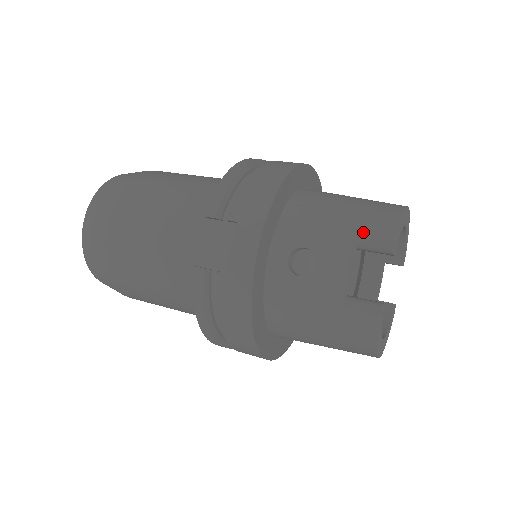
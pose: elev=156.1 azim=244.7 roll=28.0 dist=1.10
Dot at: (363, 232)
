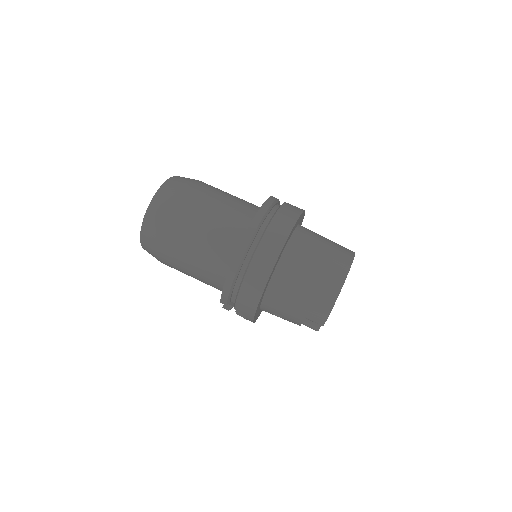
Dot at: (308, 318)
